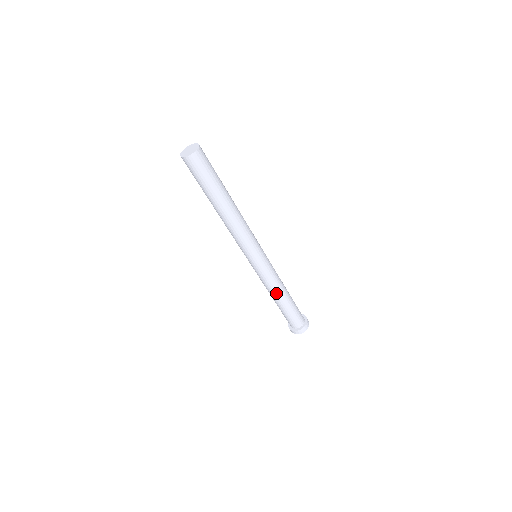
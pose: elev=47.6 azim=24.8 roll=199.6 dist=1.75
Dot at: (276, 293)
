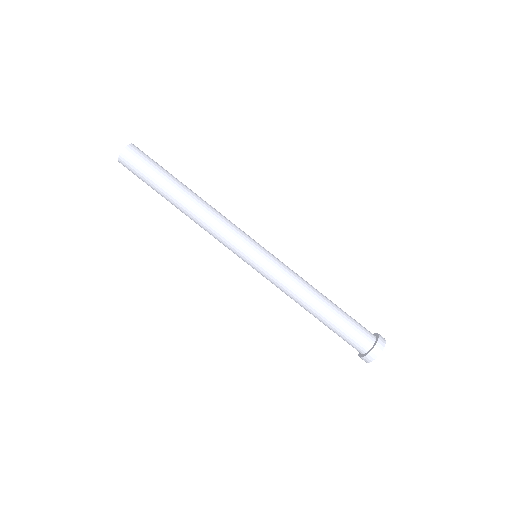
Dot at: (308, 295)
